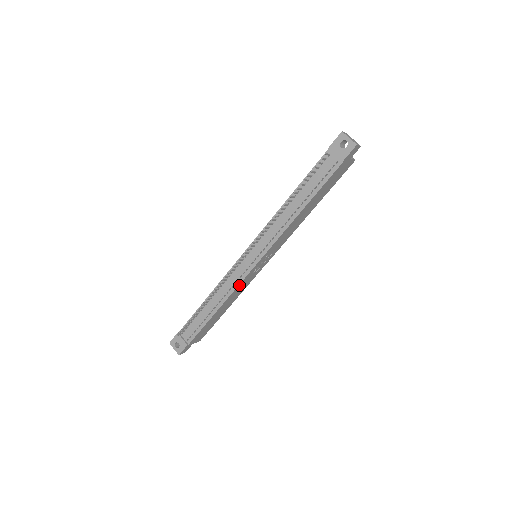
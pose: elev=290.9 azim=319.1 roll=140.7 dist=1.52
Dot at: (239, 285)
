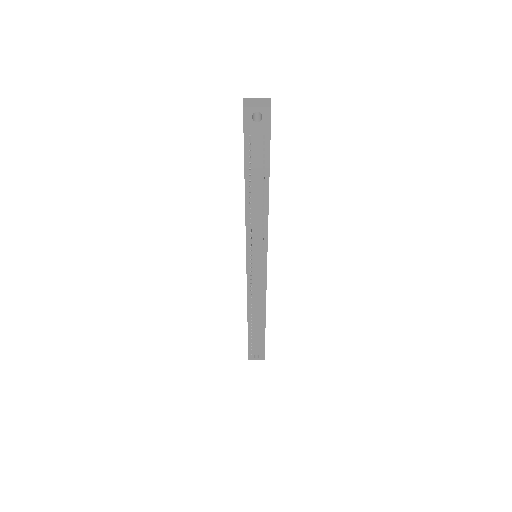
Dot at: (266, 288)
